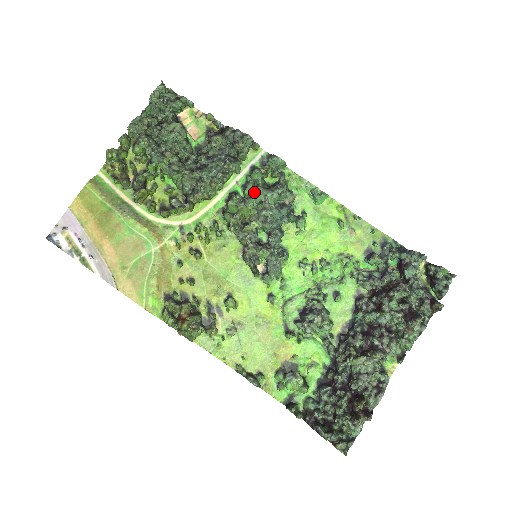
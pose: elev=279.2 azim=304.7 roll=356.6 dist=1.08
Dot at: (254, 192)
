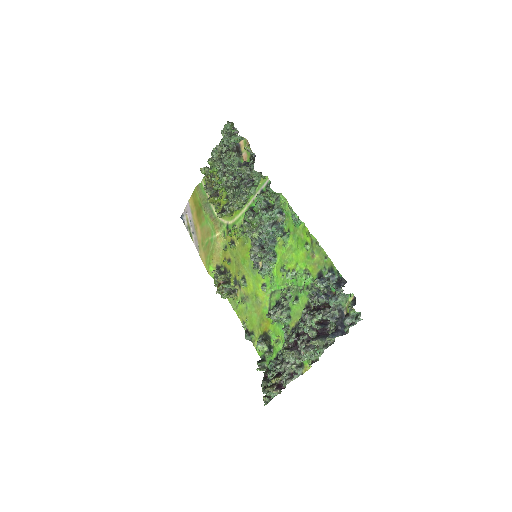
Dot at: occluded
